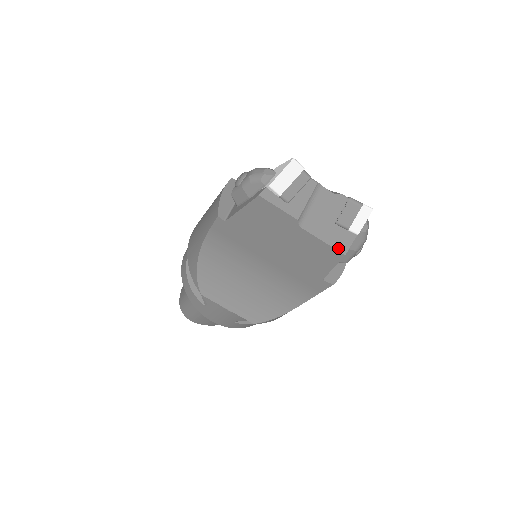
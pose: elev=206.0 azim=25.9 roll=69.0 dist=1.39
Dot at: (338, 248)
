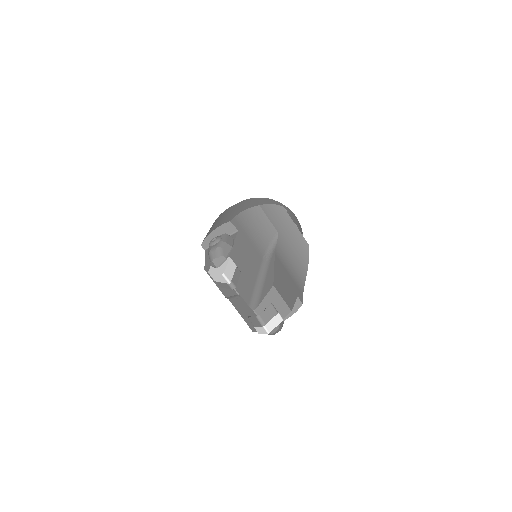
Dot at: (249, 326)
